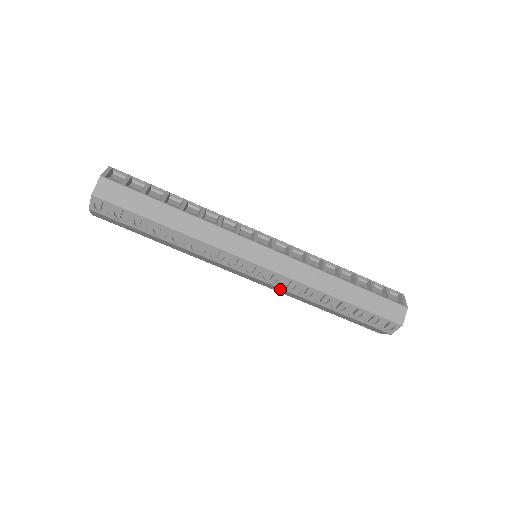
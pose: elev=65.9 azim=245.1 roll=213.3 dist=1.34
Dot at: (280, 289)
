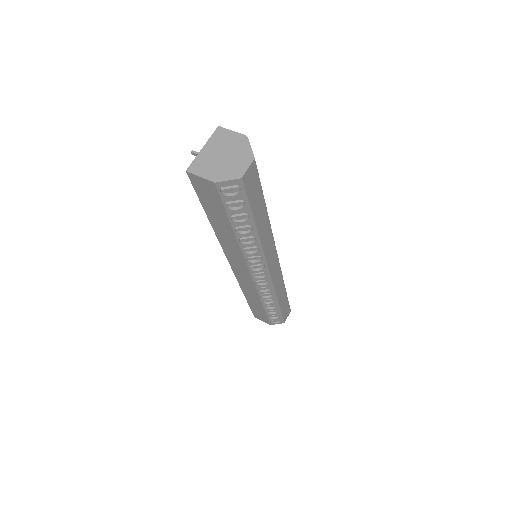
Dot at: (253, 287)
